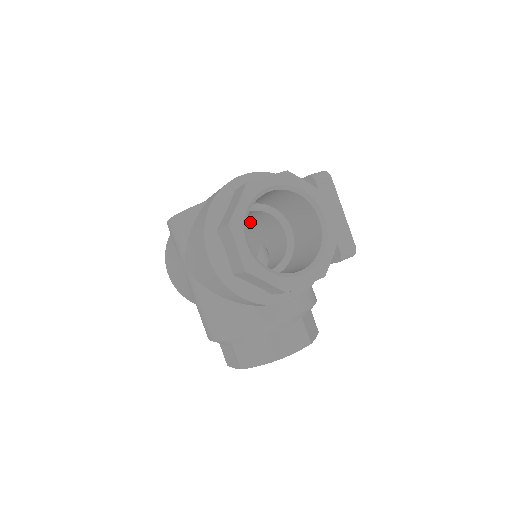
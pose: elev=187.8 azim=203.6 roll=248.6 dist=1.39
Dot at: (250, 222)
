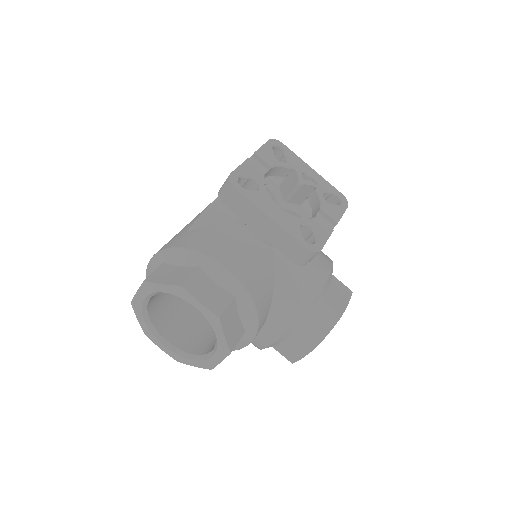
Dot at: occluded
